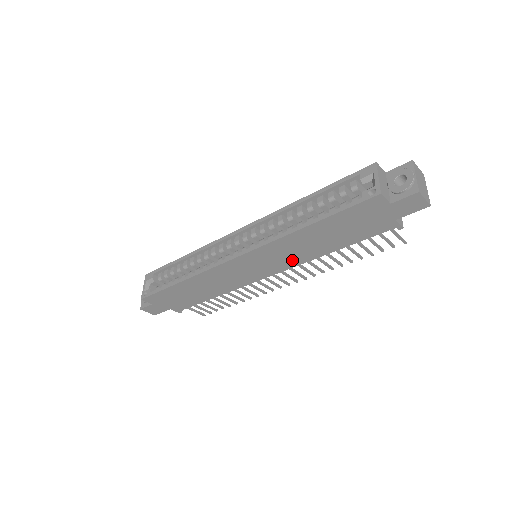
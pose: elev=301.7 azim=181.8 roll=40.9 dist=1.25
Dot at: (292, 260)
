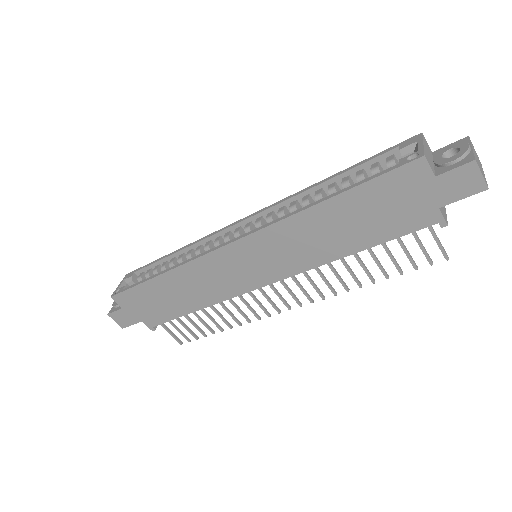
Dot at: (298, 260)
